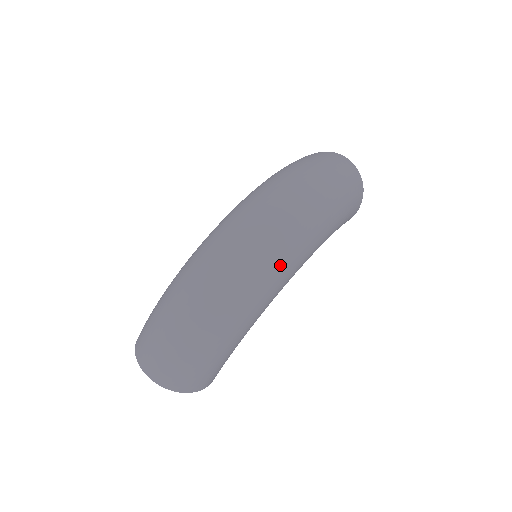
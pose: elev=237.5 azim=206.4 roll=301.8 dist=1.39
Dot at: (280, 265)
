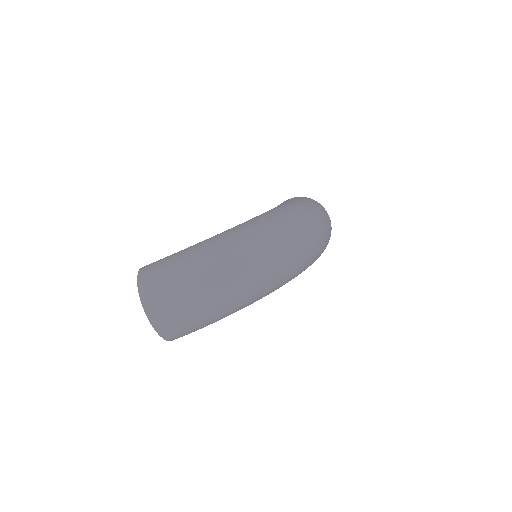
Dot at: (287, 278)
